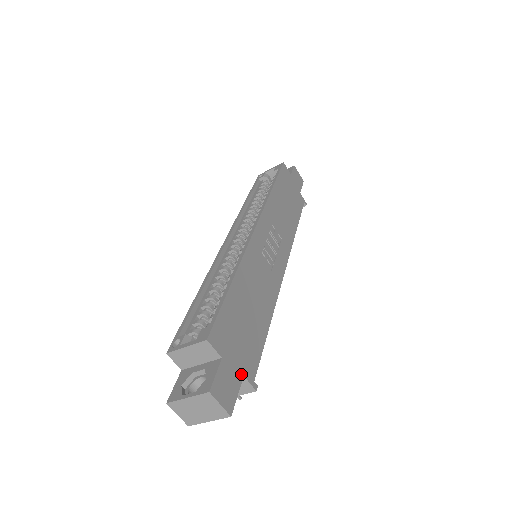
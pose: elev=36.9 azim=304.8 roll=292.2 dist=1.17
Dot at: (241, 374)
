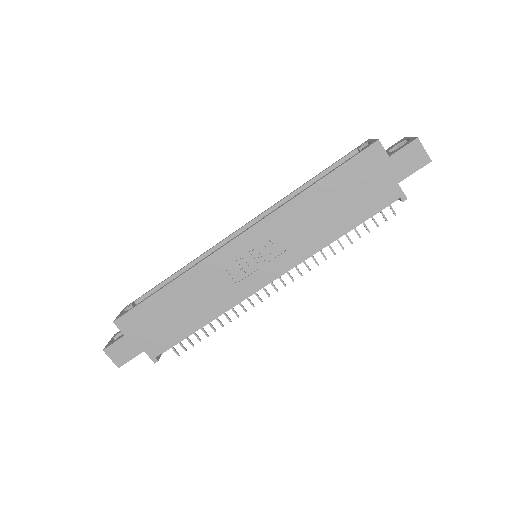
Dot at: (142, 349)
